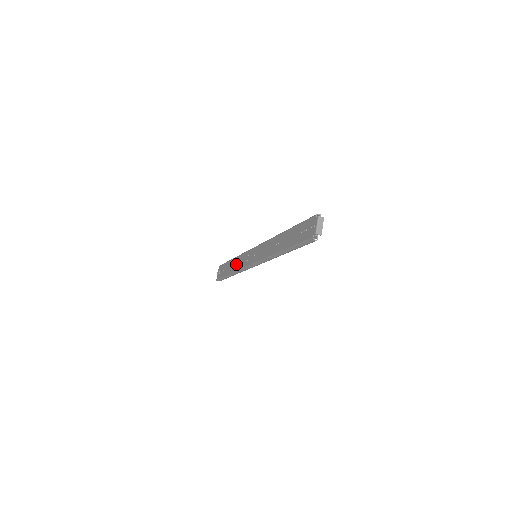
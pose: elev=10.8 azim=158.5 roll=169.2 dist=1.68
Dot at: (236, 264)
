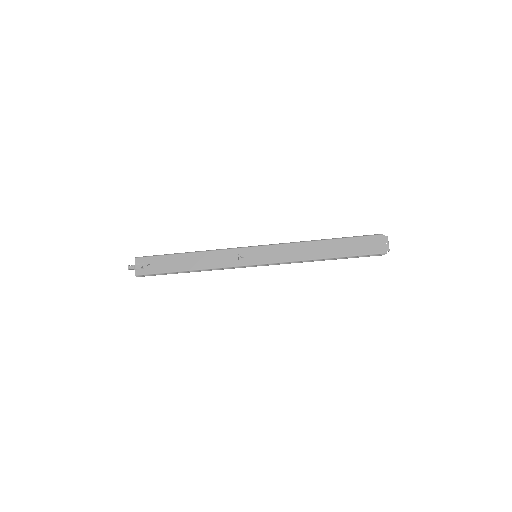
Dot at: (204, 261)
